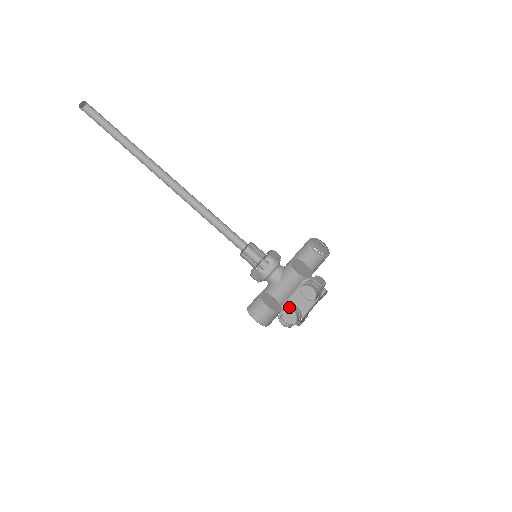
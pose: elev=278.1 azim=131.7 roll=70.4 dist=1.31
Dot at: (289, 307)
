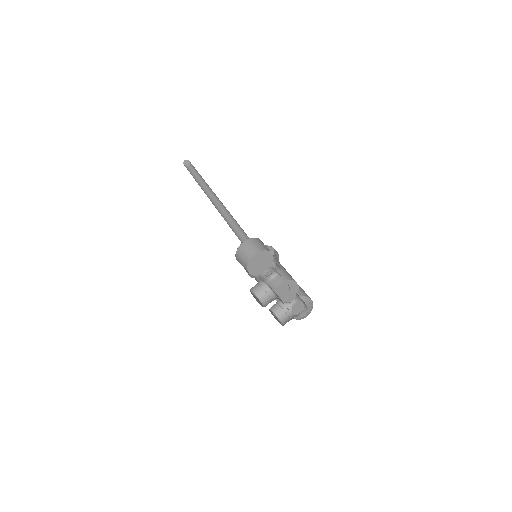
Dot at: (263, 296)
